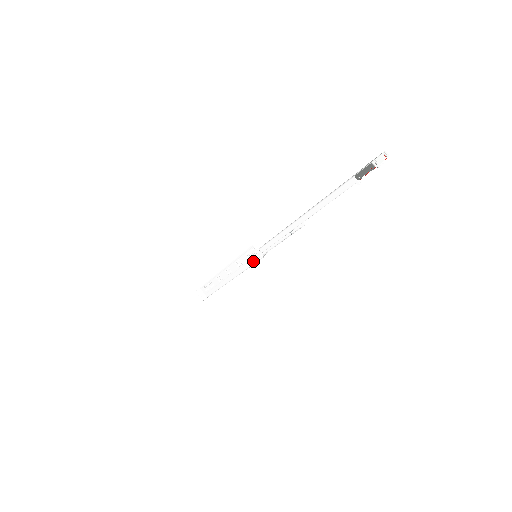
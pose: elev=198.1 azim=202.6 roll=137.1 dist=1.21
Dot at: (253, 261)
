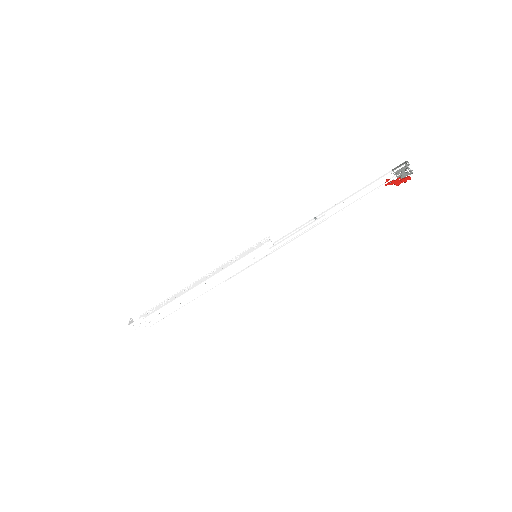
Dot at: (255, 249)
